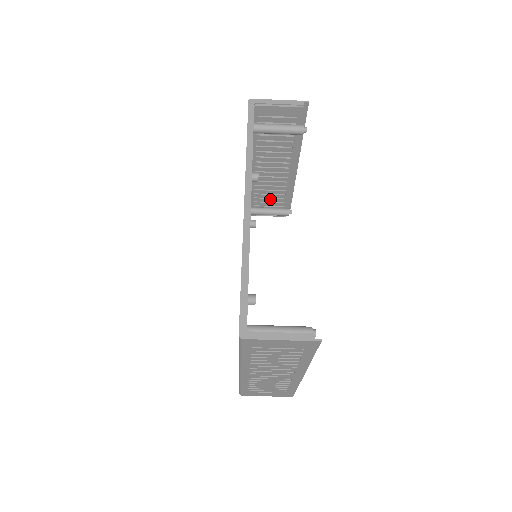
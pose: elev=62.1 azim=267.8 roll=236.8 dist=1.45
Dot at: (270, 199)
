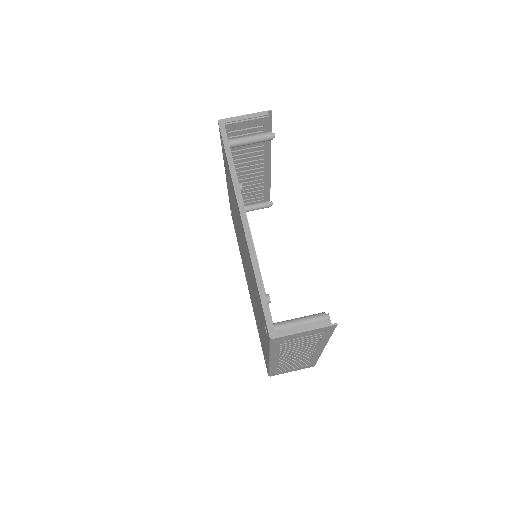
Dot at: (251, 196)
